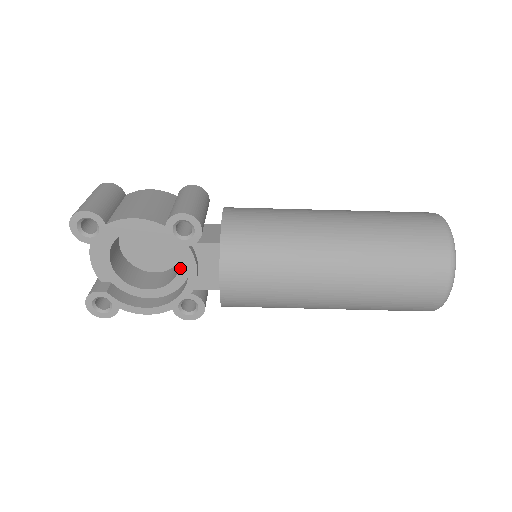
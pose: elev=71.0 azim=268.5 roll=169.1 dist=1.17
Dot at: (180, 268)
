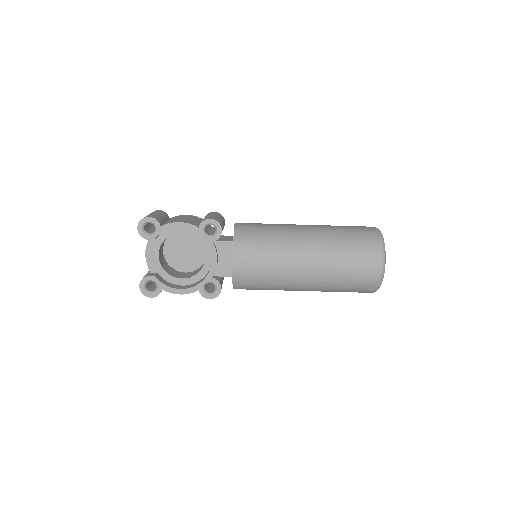
Dot at: (205, 262)
